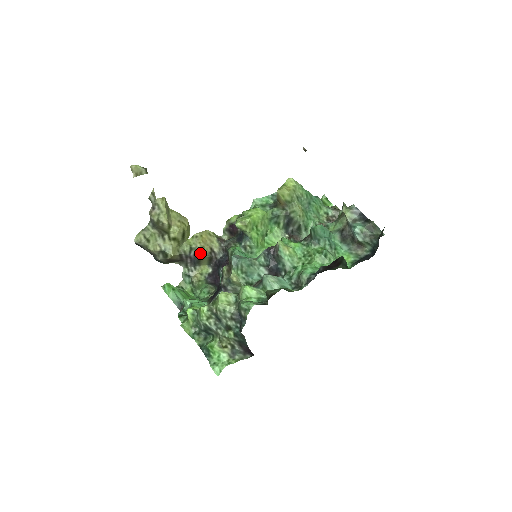
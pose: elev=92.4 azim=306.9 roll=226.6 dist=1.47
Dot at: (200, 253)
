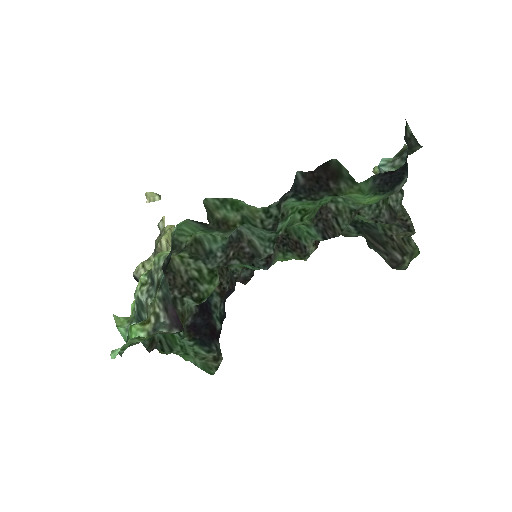
Dot at: occluded
